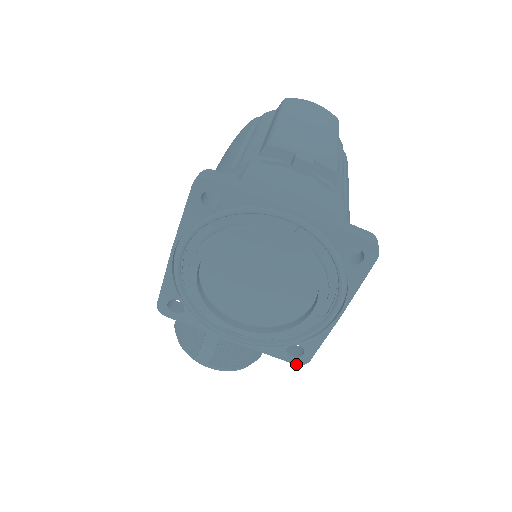
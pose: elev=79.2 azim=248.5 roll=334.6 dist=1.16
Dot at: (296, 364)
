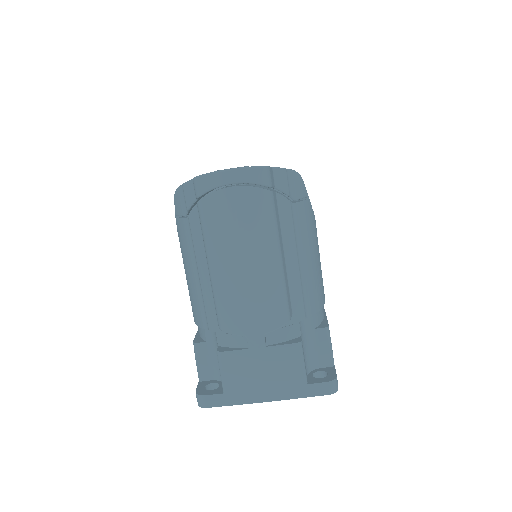
Dot at: occluded
